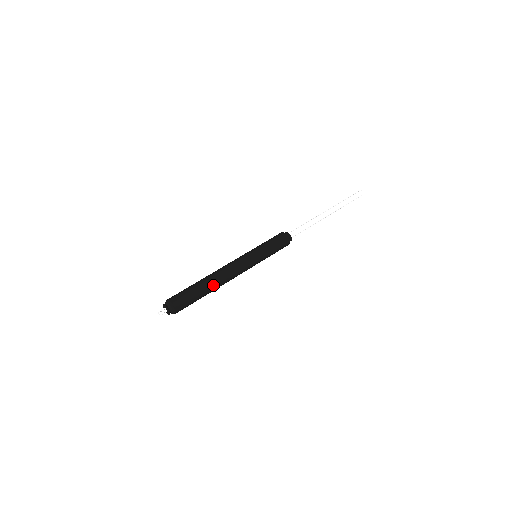
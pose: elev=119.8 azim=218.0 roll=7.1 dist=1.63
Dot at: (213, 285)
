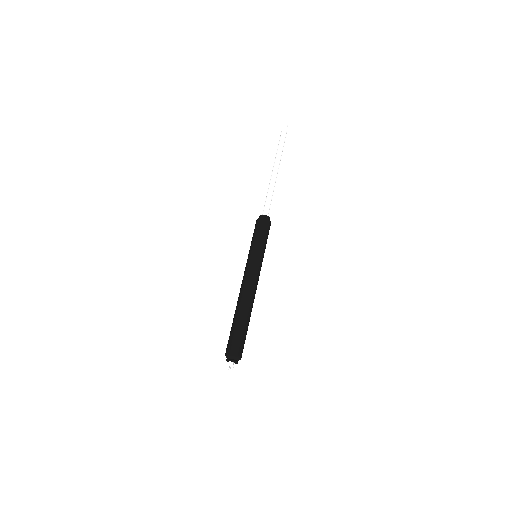
Dot at: (248, 310)
